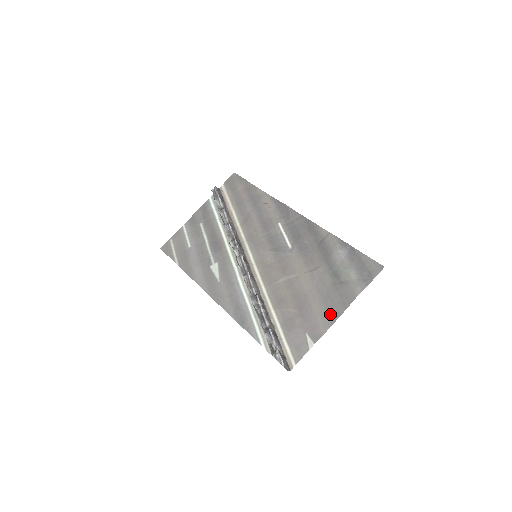
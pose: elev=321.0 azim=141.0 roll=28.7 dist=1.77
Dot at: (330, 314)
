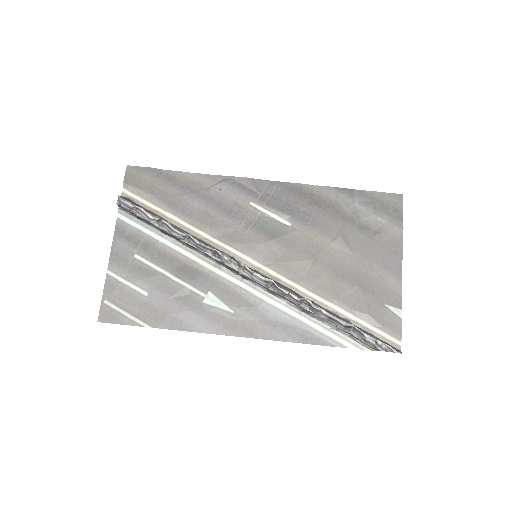
Dot at: (391, 271)
